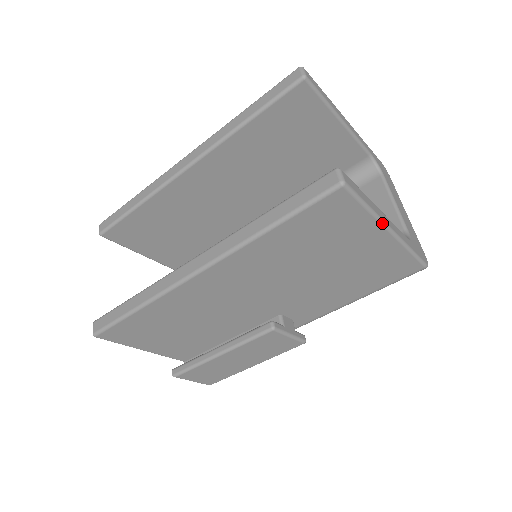
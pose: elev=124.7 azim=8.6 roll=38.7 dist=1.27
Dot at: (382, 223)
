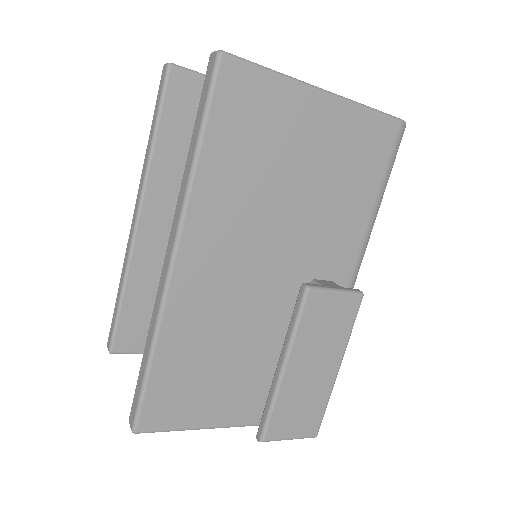
Dot at: (303, 83)
